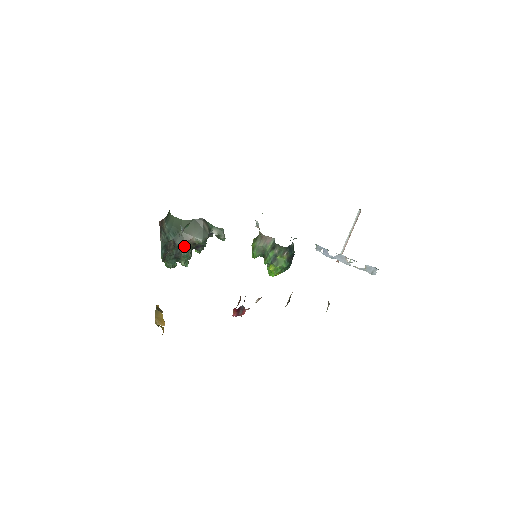
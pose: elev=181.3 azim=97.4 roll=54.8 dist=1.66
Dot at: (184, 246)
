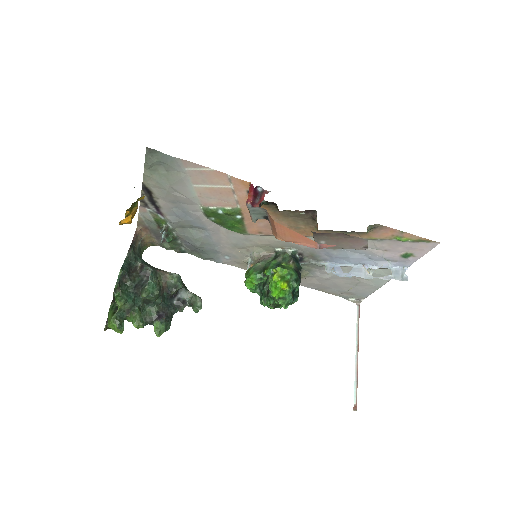
Dot at: (154, 272)
